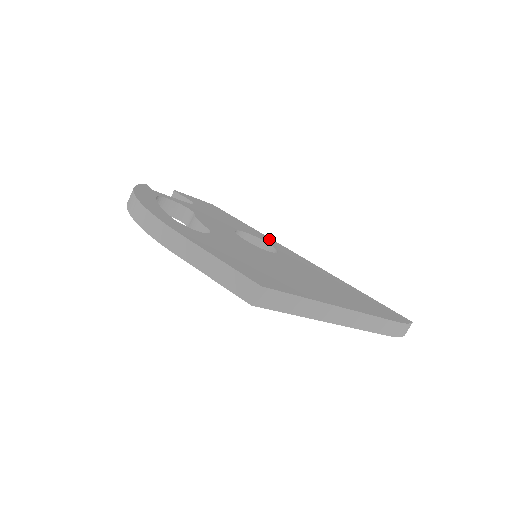
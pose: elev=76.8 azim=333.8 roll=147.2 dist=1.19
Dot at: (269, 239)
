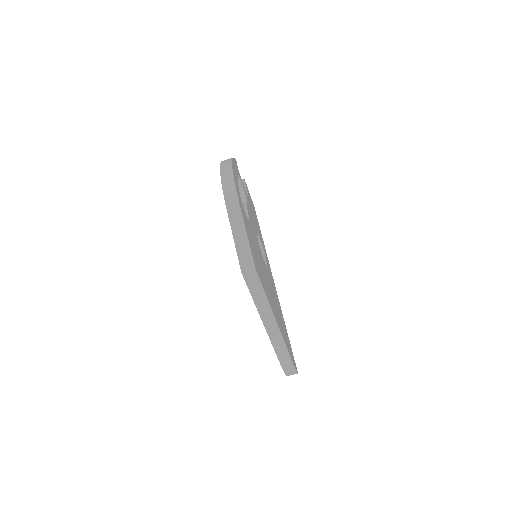
Dot at: occluded
